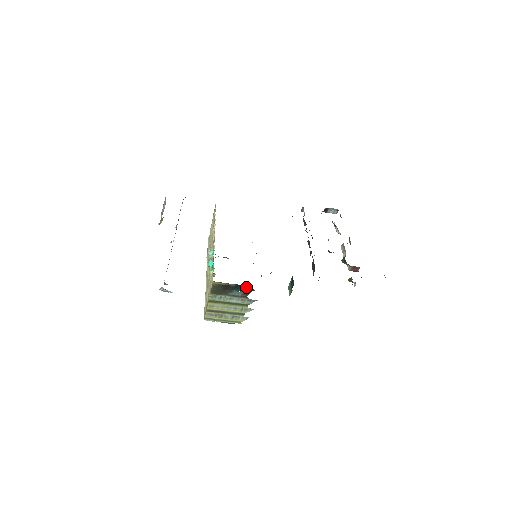
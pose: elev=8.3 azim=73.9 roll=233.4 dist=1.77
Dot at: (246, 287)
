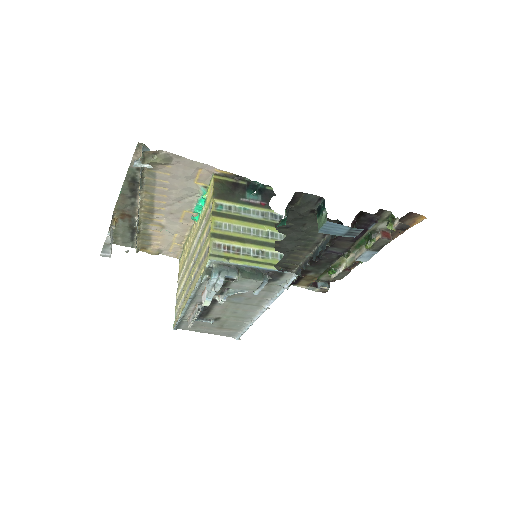
Dot at: (263, 188)
